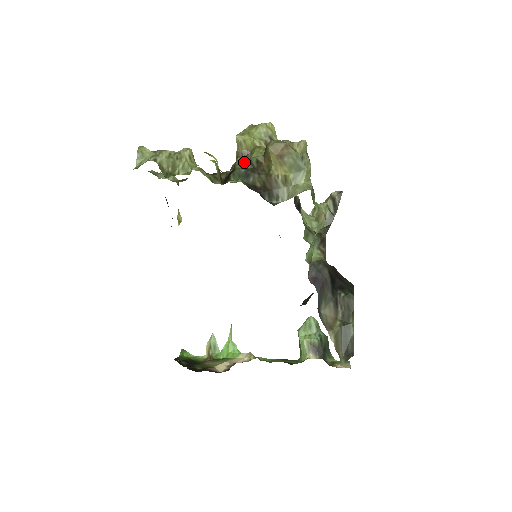
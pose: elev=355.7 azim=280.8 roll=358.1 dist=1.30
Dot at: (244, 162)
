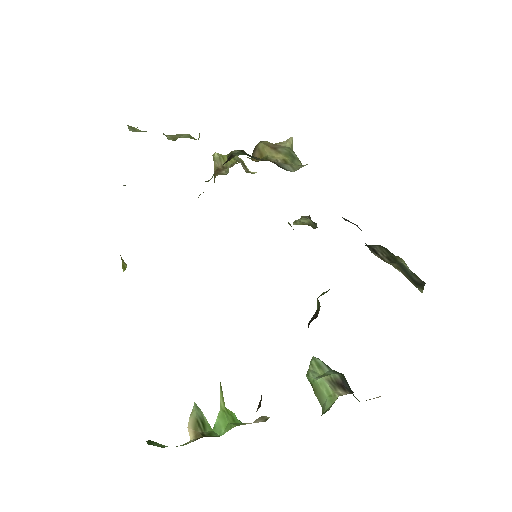
Dot at: (241, 150)
